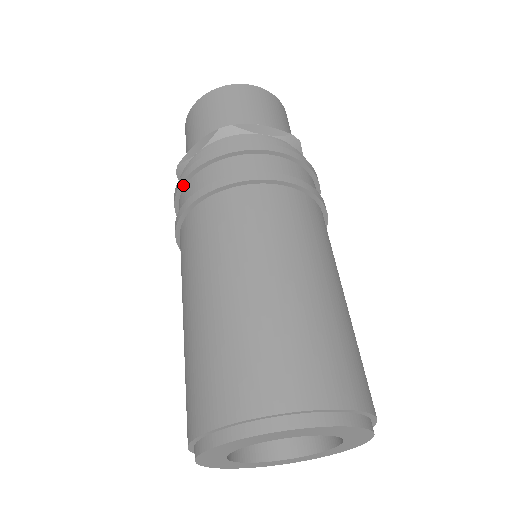
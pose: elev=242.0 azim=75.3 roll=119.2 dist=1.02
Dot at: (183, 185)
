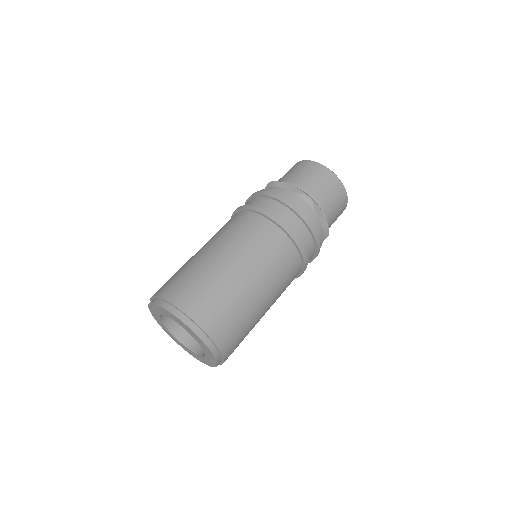
Dot at: (266, 196)
